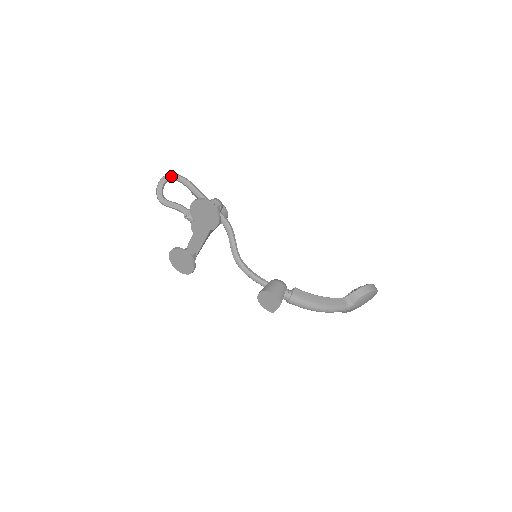
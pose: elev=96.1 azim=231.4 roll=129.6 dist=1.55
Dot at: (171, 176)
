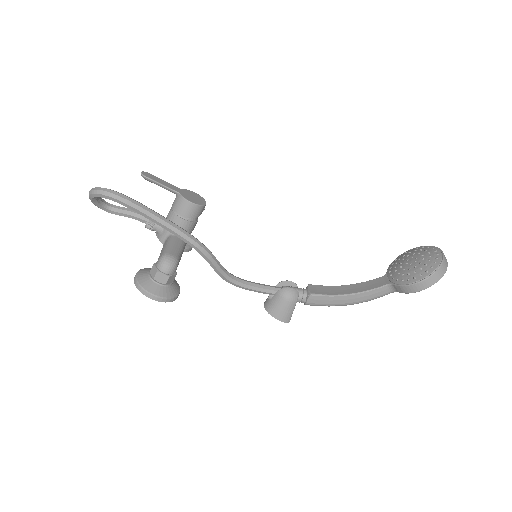
Dot at: (98, 197)
